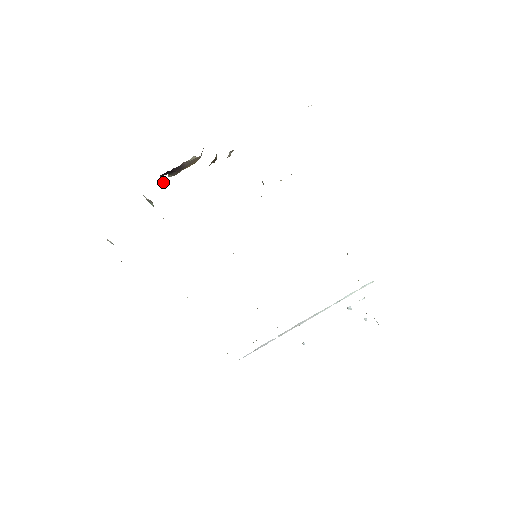
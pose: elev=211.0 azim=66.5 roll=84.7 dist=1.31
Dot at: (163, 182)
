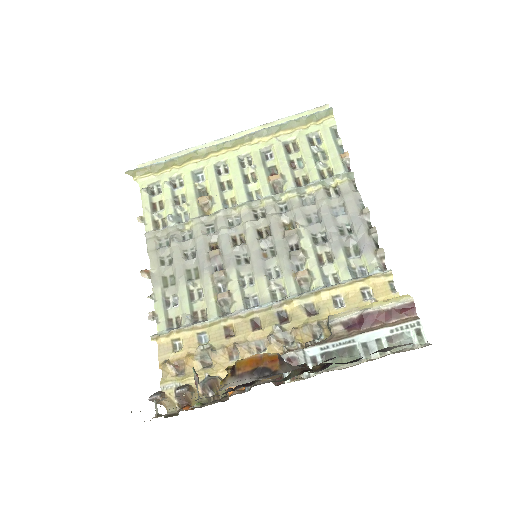
Dot at: (230, 389)
